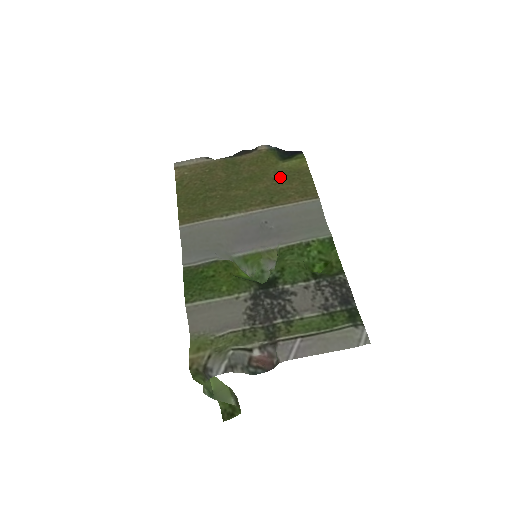
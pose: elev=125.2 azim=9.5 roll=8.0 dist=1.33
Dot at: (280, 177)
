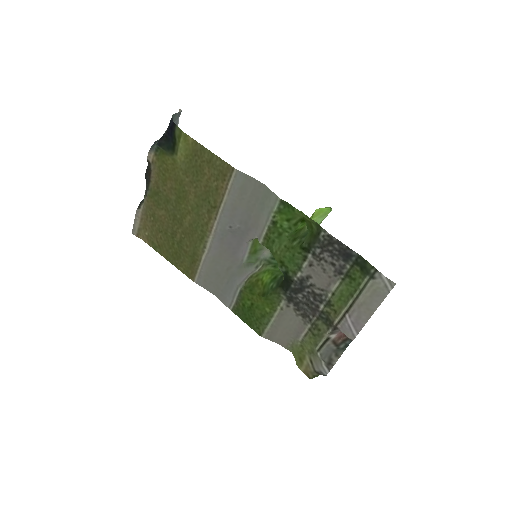
Dot at: (192, 175)
